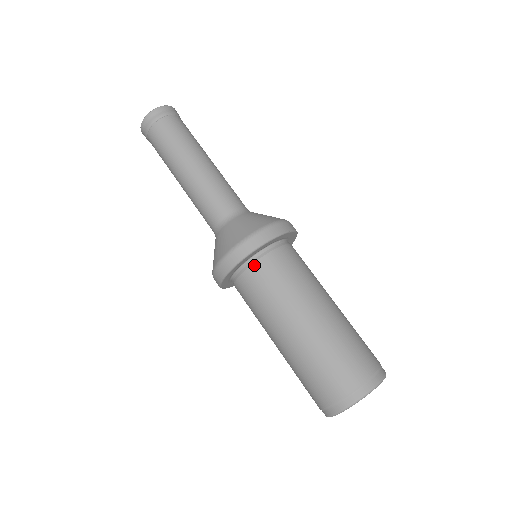
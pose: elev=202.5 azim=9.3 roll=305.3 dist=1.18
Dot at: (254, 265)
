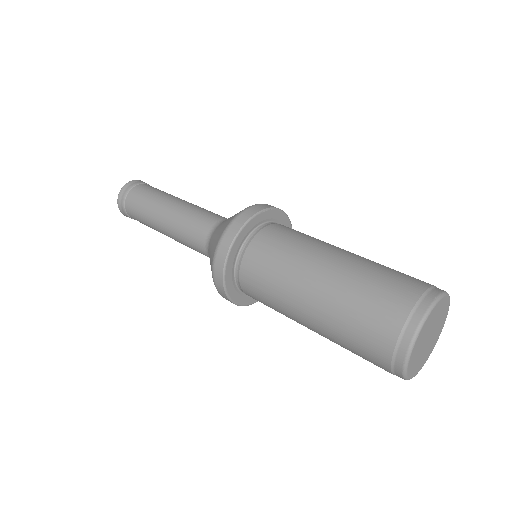
Dot at: (242, 286)
